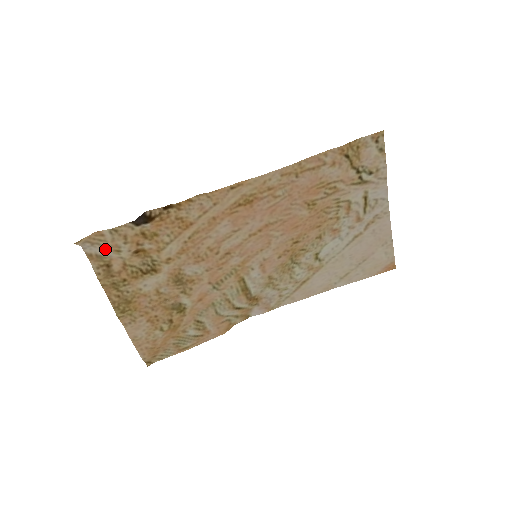
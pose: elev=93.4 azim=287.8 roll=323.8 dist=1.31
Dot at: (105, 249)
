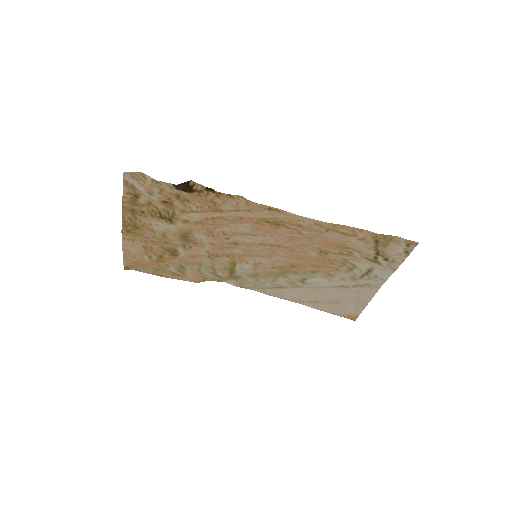
Dot at: (141, 186)
